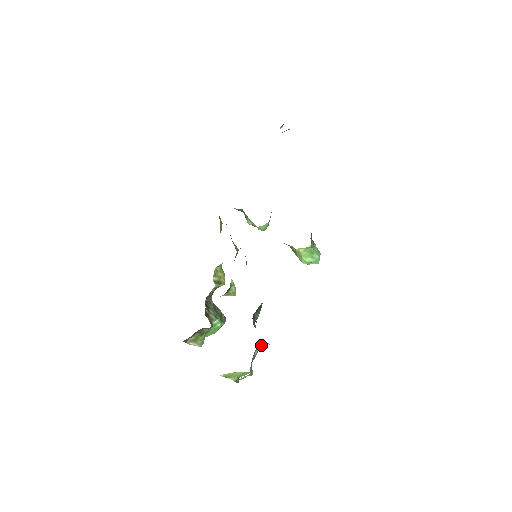
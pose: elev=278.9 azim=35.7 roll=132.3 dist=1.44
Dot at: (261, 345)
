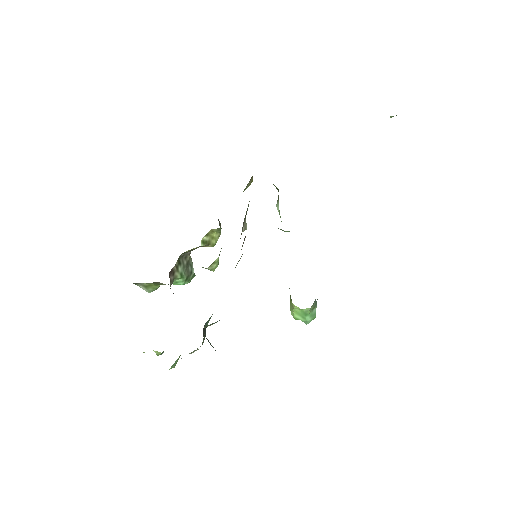
Dot at: occluded
